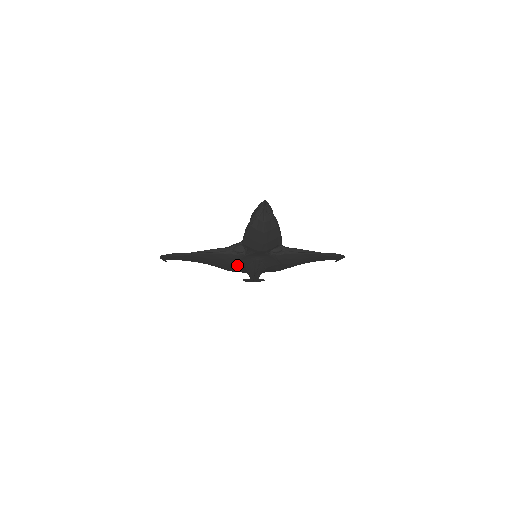
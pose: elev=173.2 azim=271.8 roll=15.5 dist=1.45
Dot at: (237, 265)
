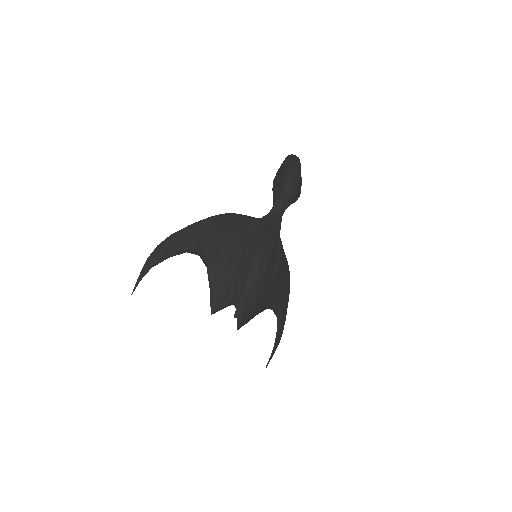
Dot at: (254, 245)
